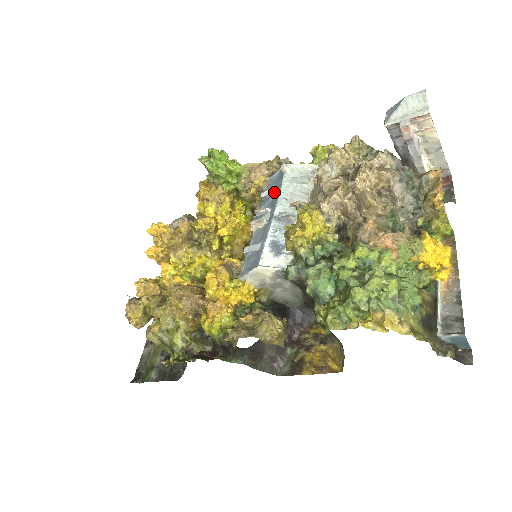
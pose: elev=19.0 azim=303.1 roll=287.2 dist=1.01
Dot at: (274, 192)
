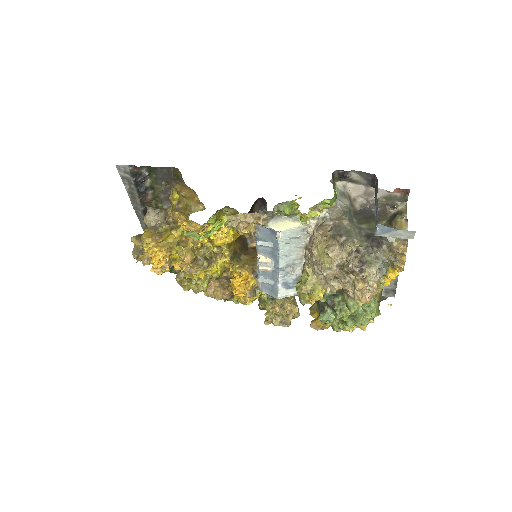
Dot at: (271, 246)
